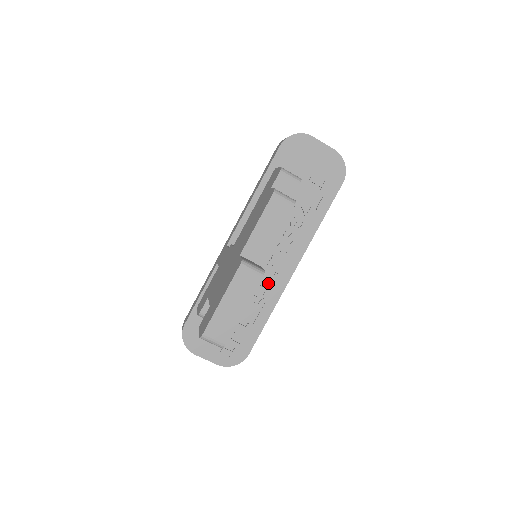
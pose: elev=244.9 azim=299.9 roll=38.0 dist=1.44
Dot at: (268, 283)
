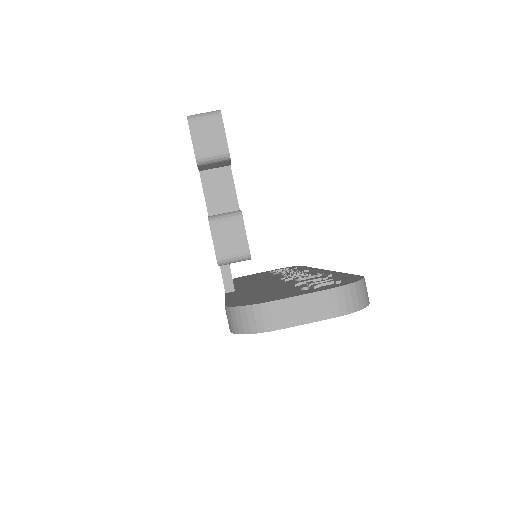
Dot at: occluded
